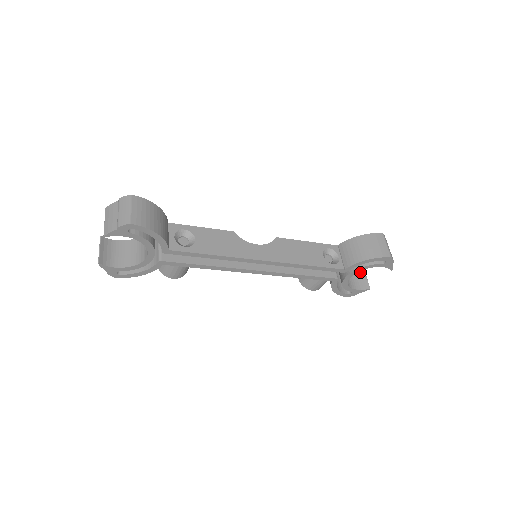
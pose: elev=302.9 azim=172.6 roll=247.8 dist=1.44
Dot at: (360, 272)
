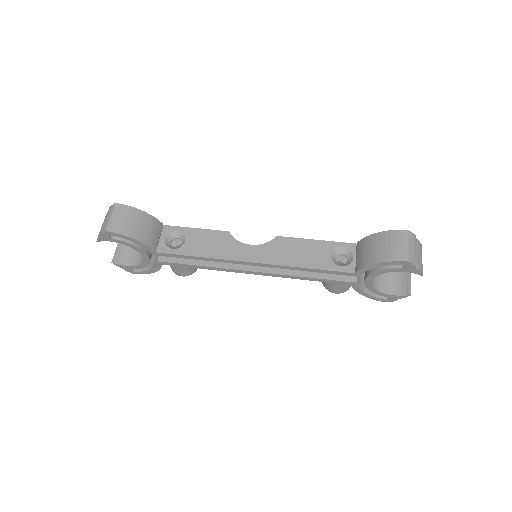
Dot at: (404, 273)
